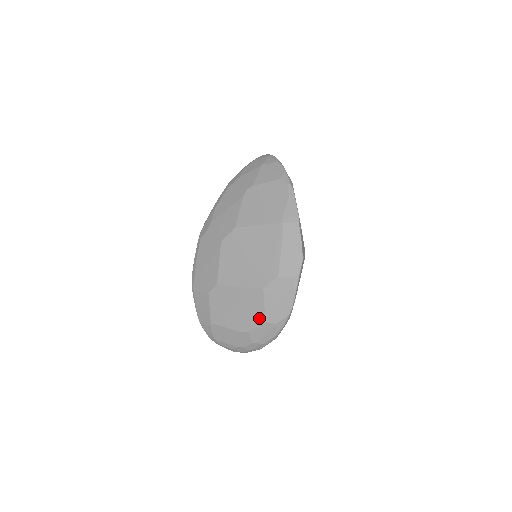
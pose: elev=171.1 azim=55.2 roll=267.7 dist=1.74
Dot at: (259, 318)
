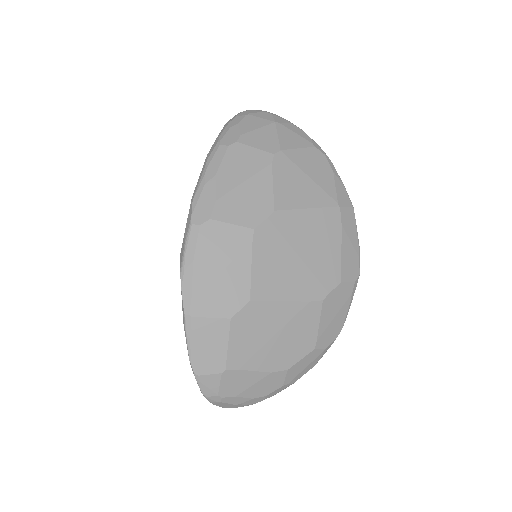
Dot at: (308, 345)
